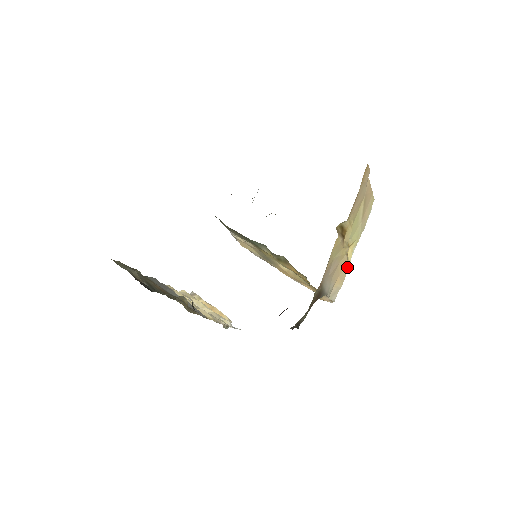
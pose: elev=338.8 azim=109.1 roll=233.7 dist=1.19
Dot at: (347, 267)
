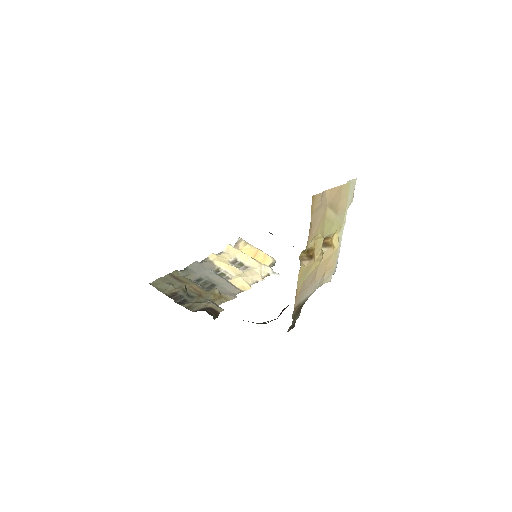
Dot at: (335, 253)
